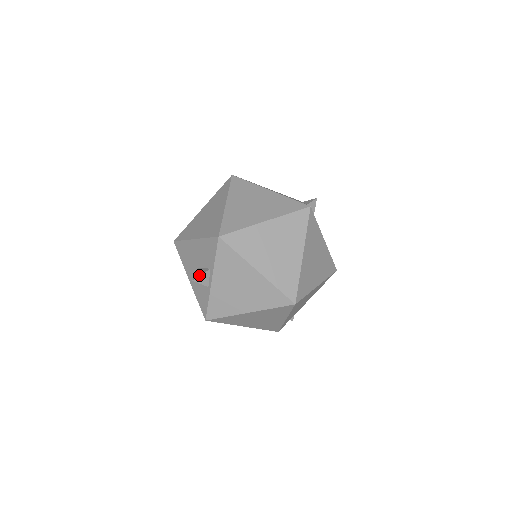
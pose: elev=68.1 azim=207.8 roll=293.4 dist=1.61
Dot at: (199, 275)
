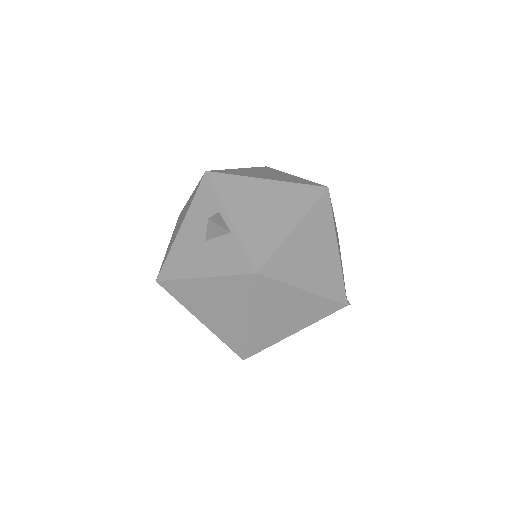
Dot at: (211, 217)
